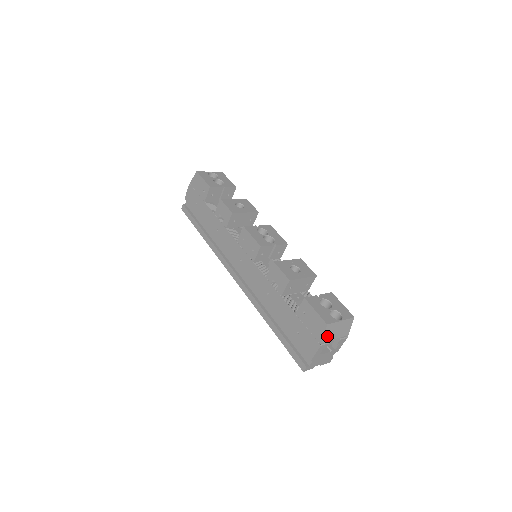
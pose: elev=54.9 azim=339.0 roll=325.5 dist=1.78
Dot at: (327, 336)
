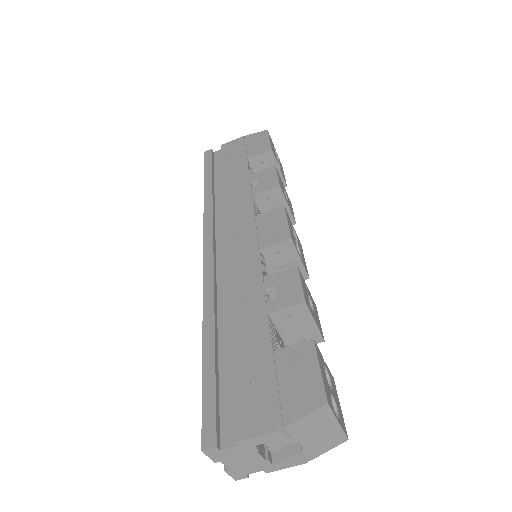
Dot at: (303, 424)
